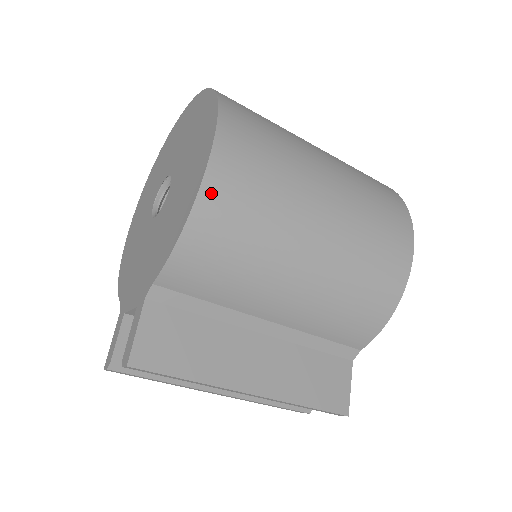
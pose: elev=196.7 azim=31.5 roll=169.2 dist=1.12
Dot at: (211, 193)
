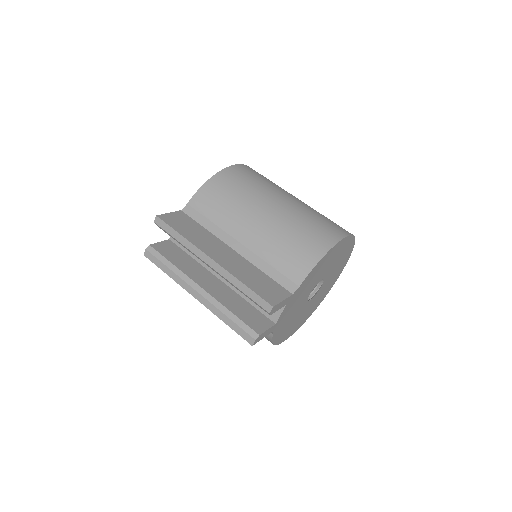
Dot at: (228, 172)
